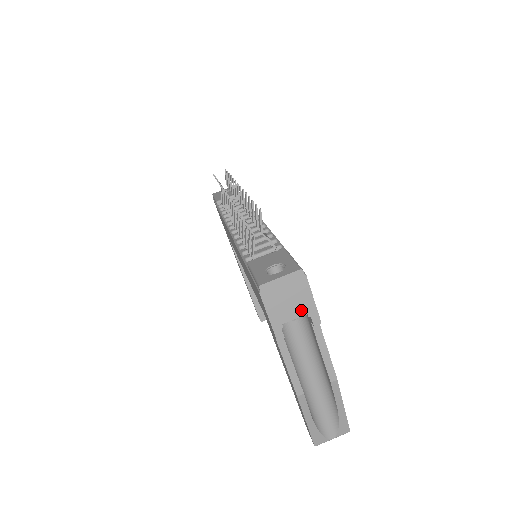
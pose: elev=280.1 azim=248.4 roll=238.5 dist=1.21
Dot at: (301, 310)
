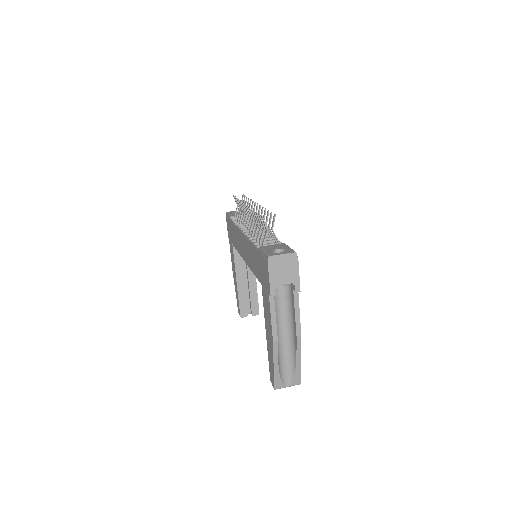
Dot at: (290, 279)
